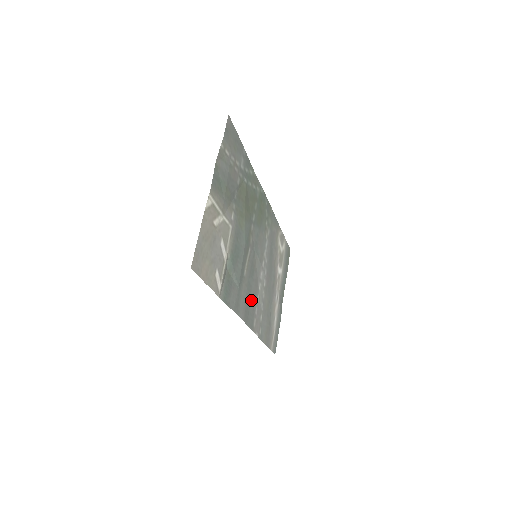
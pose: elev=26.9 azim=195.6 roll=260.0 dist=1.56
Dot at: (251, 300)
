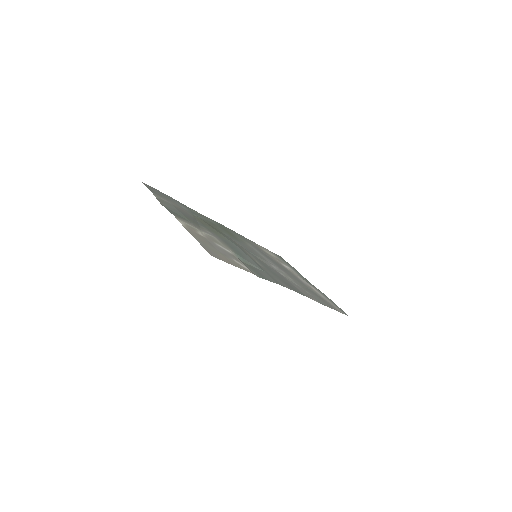
Dot at: occluded
